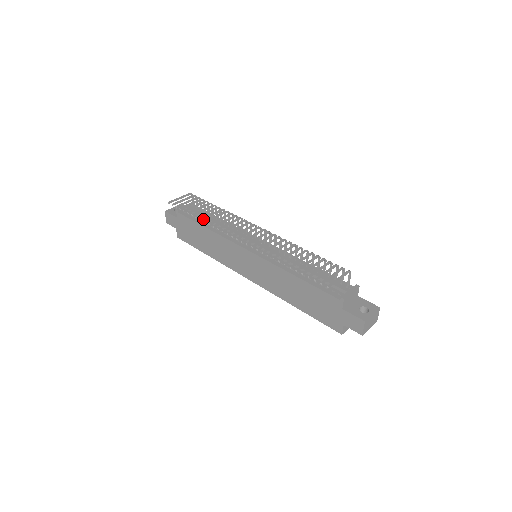
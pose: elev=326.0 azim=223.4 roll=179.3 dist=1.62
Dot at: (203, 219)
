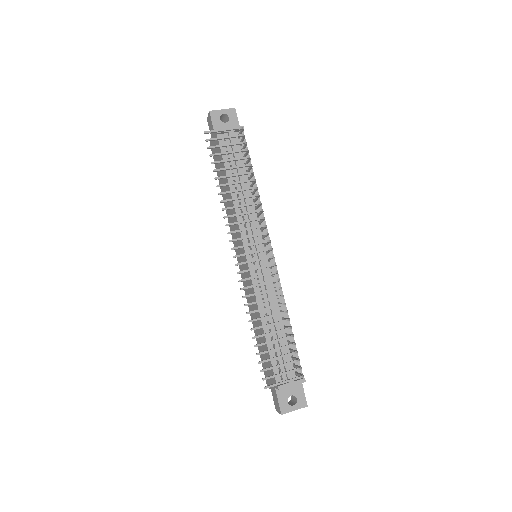
Dot at: occluded
